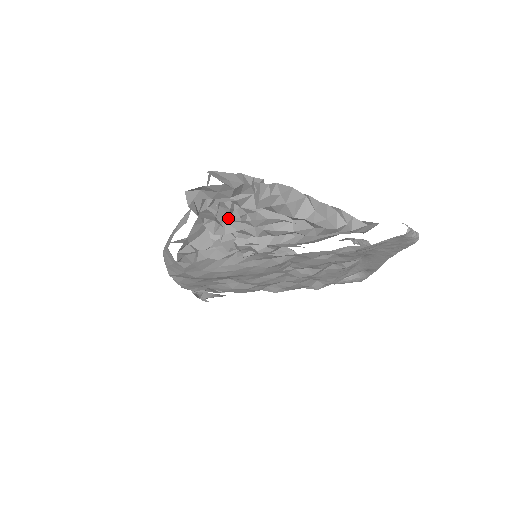
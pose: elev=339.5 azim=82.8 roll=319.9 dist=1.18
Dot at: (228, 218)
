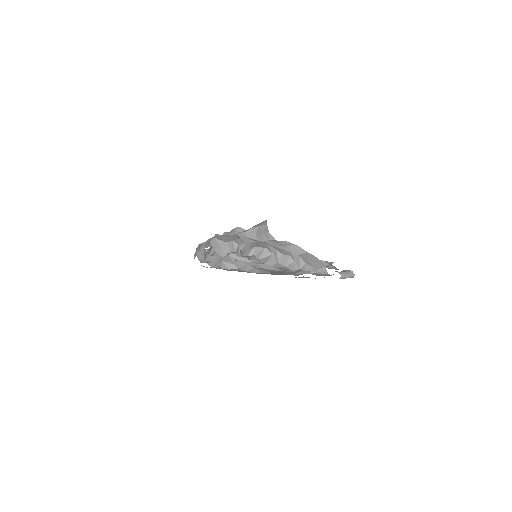
Dot at: occluded
